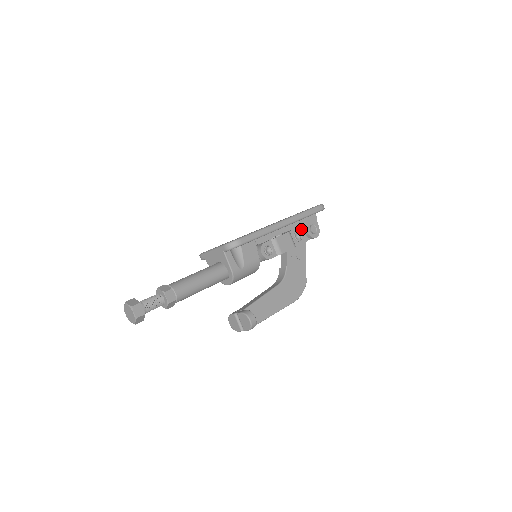
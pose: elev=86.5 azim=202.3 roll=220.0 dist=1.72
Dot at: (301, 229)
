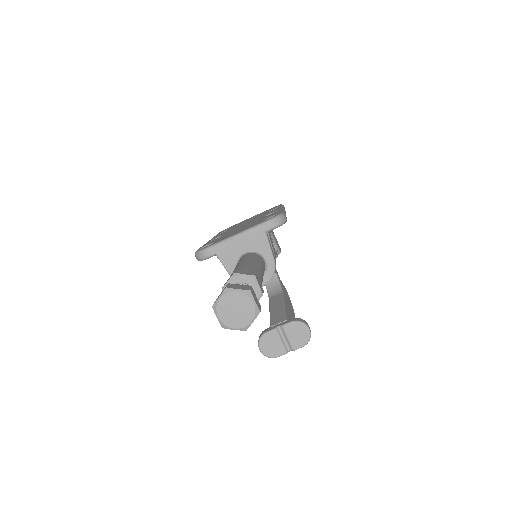
Dot at: occluded
